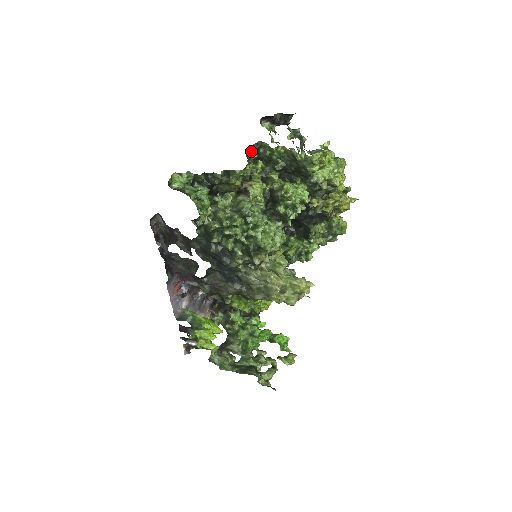
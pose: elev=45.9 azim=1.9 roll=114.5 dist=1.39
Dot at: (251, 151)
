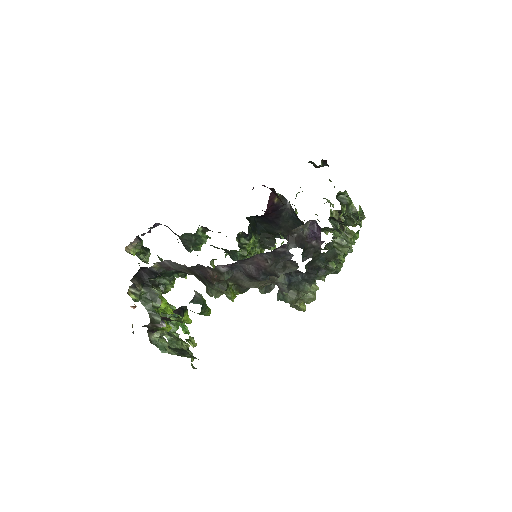
Dot at: (346, 196)
